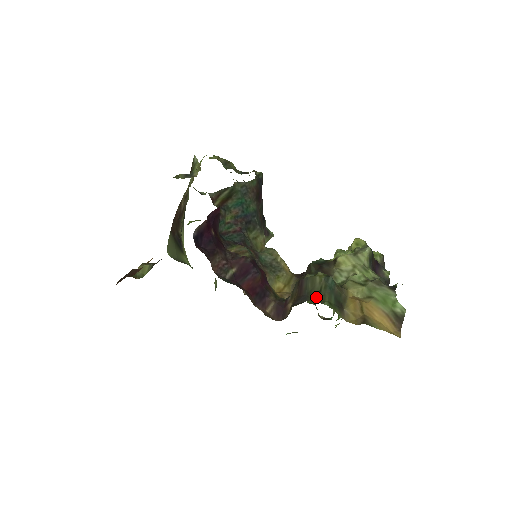
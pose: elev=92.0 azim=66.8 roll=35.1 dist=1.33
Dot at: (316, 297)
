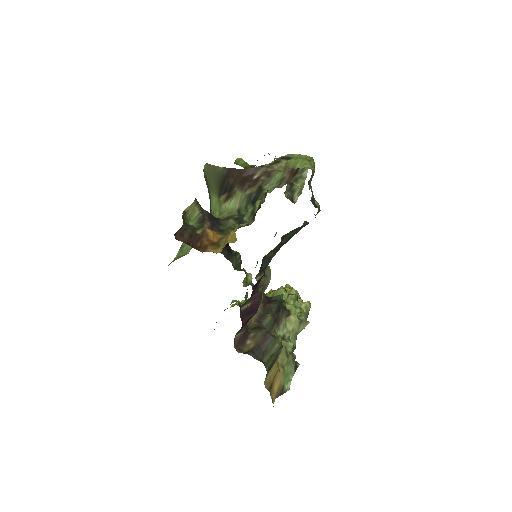
Dot at: (267, 359)
